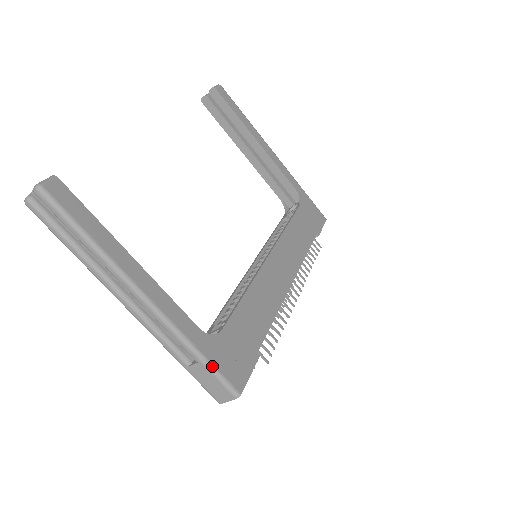
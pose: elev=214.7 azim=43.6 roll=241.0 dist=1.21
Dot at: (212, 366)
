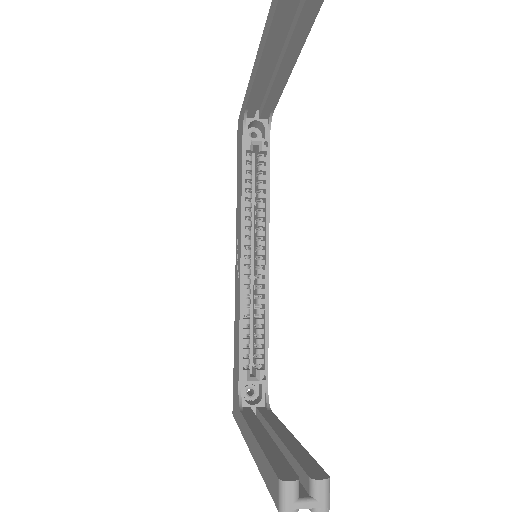
Dot at: occluded
